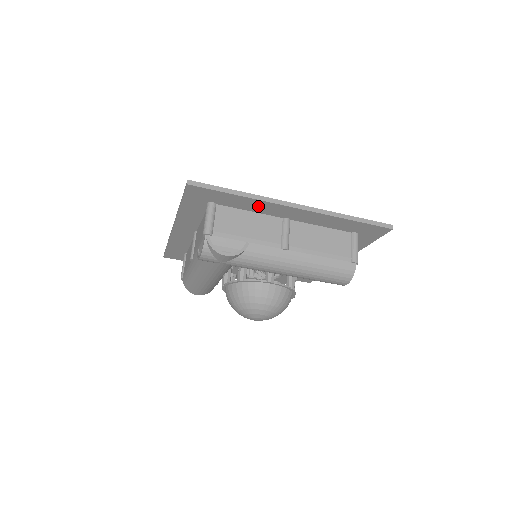
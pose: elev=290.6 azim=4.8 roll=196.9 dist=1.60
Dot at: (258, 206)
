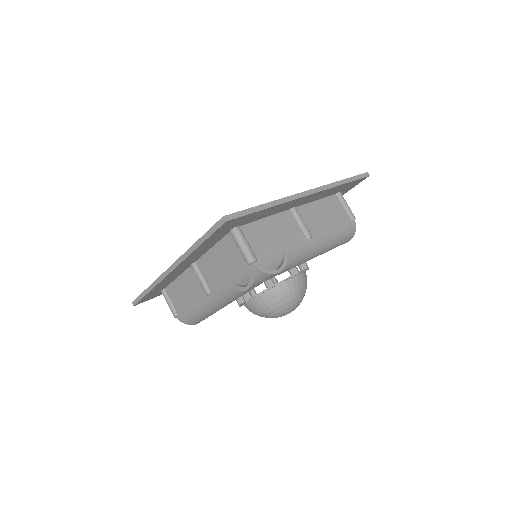
Dot at: (277, 209)
